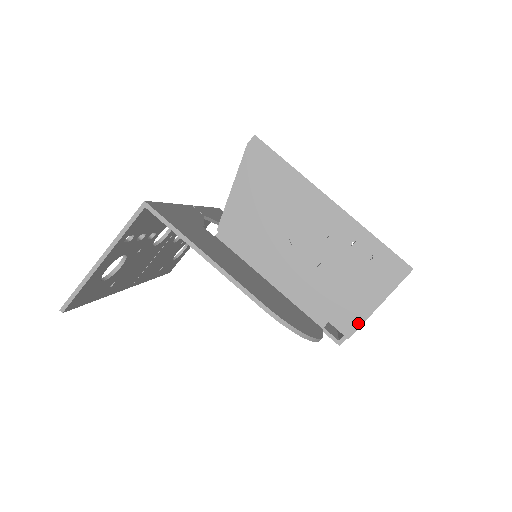
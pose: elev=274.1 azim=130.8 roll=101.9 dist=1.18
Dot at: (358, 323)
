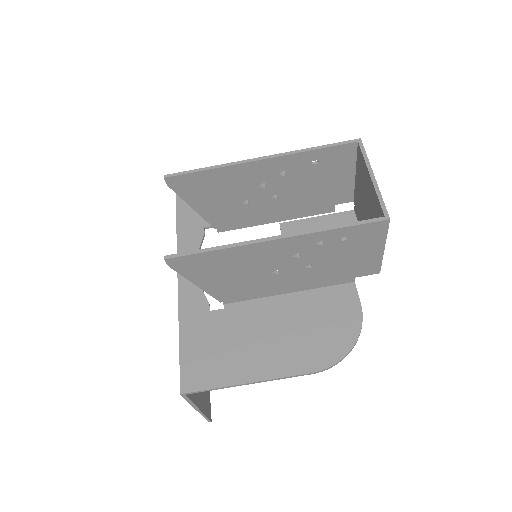
Dot at: (378, 265)
